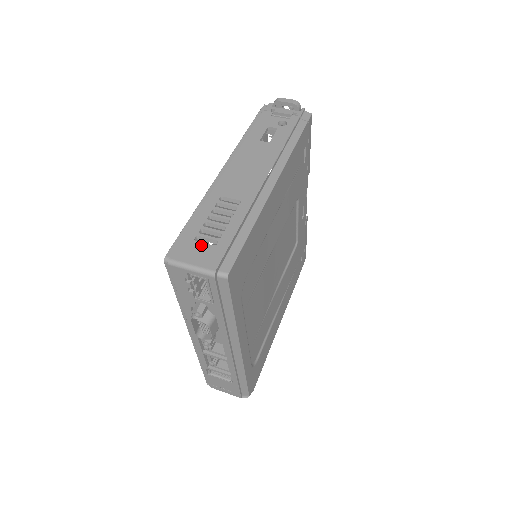
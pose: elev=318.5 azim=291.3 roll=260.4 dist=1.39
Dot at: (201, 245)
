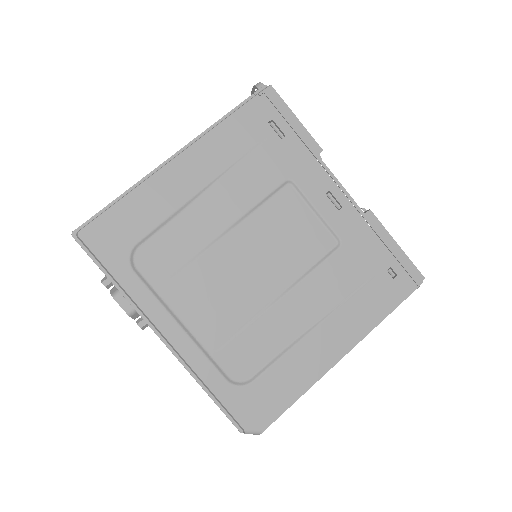
Dot at: occluded
